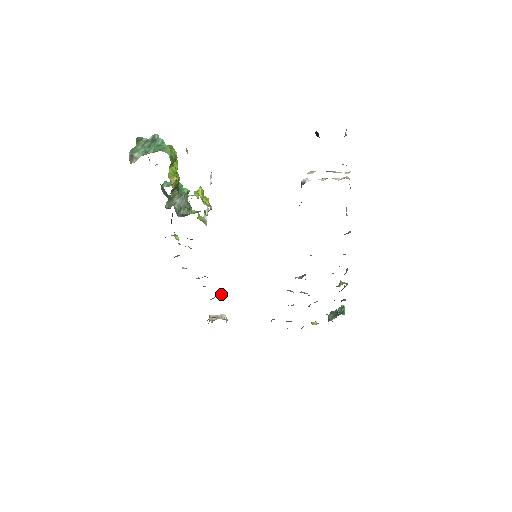
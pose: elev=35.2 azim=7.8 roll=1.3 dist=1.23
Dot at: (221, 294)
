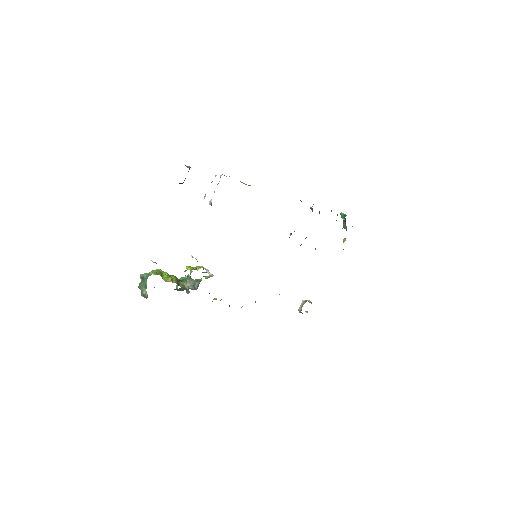
Dot at: (279, 294)
